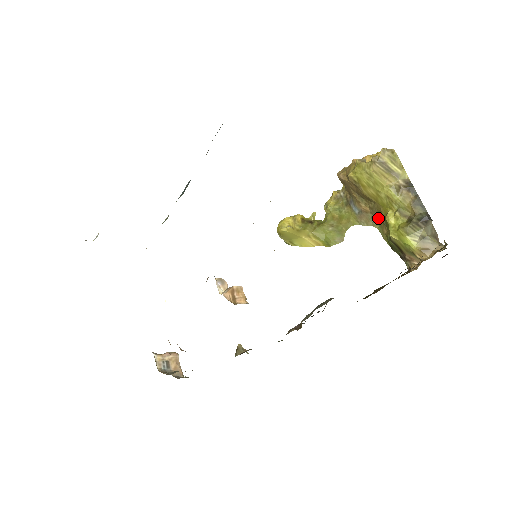
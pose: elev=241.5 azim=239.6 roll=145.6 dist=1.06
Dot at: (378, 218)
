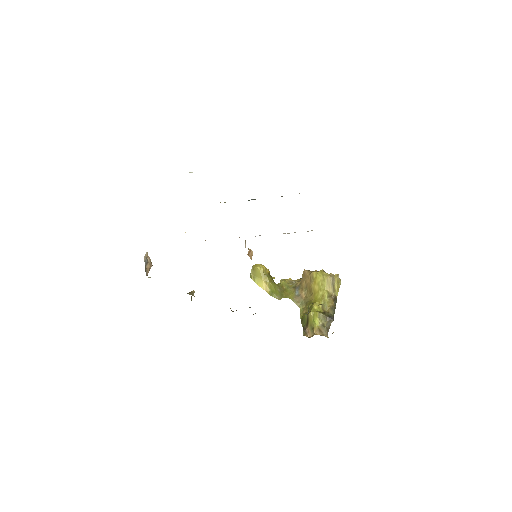
Dot at: (306, 304)
